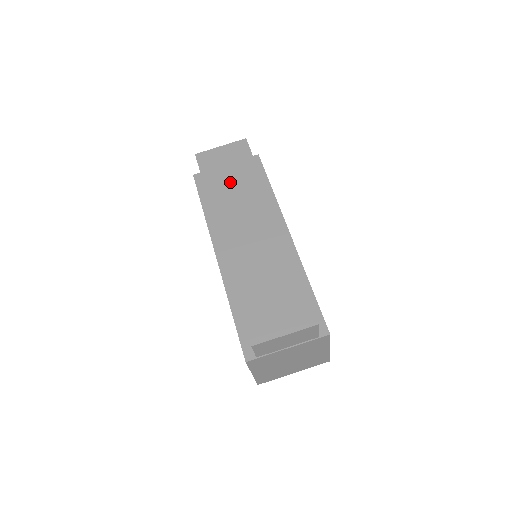
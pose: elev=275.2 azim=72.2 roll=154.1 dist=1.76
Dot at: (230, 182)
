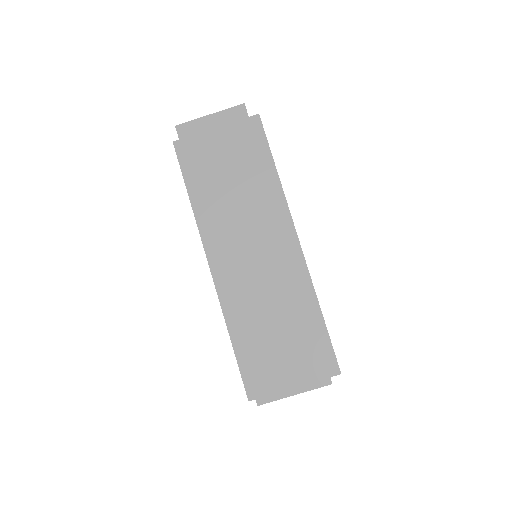
Dot at: (225, 177)
